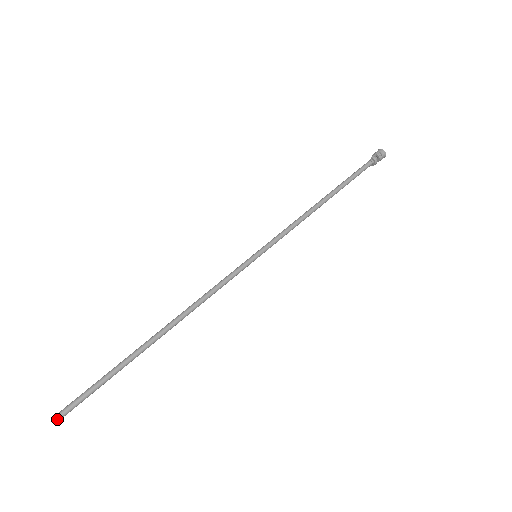
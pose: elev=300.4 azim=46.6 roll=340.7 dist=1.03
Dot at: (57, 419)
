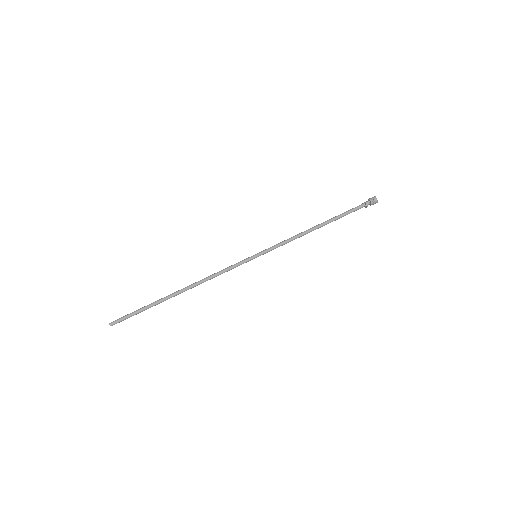
Dot at: occluded
